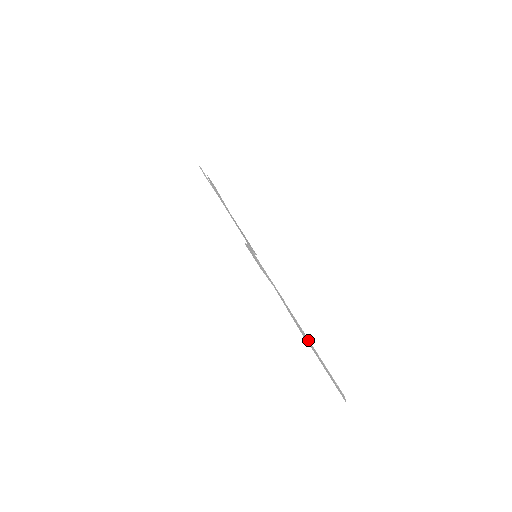
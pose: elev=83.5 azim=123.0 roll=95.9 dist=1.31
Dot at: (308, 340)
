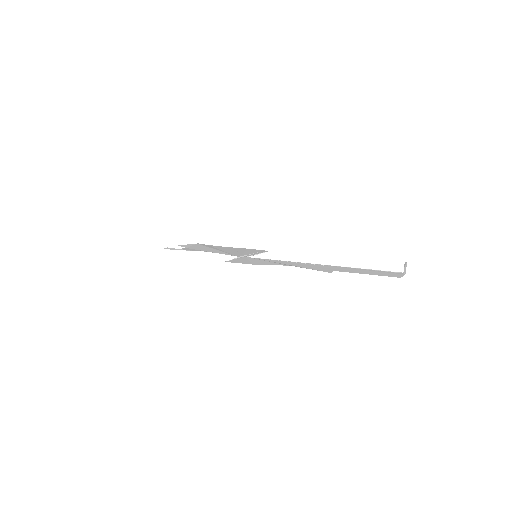
Dot at: (338, 268)
